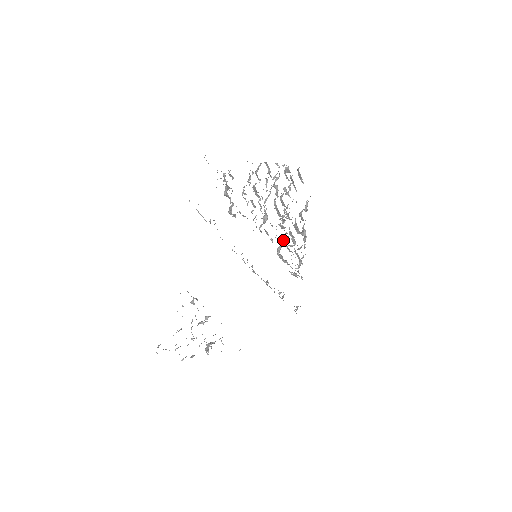
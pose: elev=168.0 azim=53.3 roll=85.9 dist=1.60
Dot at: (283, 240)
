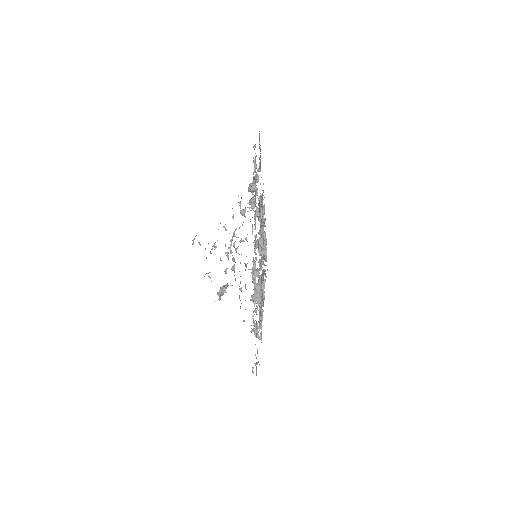
Dot at: occluded
